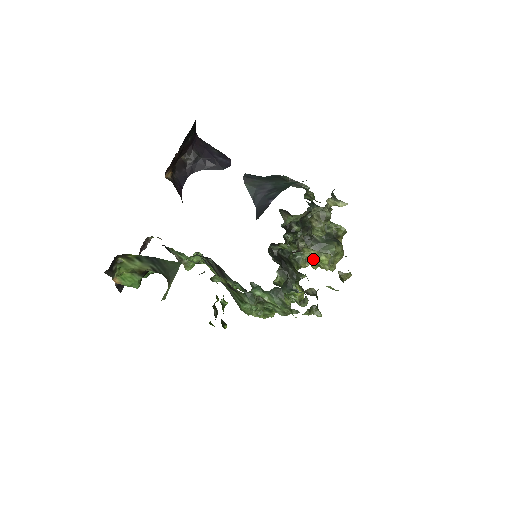
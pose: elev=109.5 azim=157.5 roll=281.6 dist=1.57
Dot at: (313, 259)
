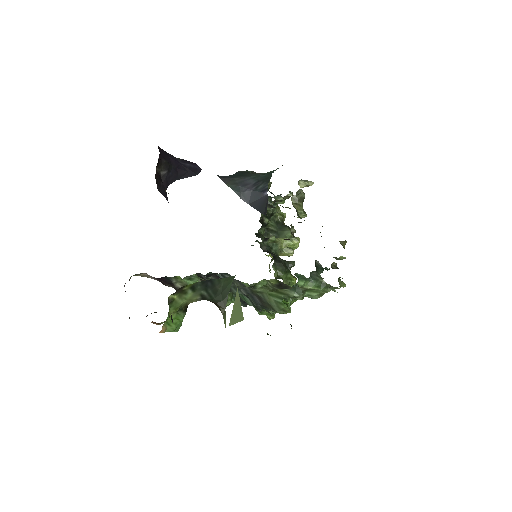
Dot at: (285, 247)
